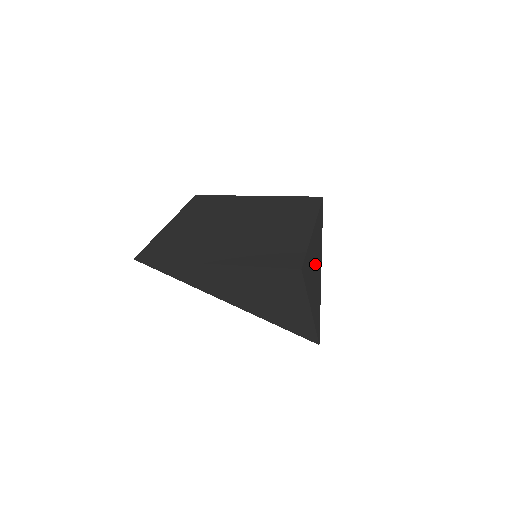
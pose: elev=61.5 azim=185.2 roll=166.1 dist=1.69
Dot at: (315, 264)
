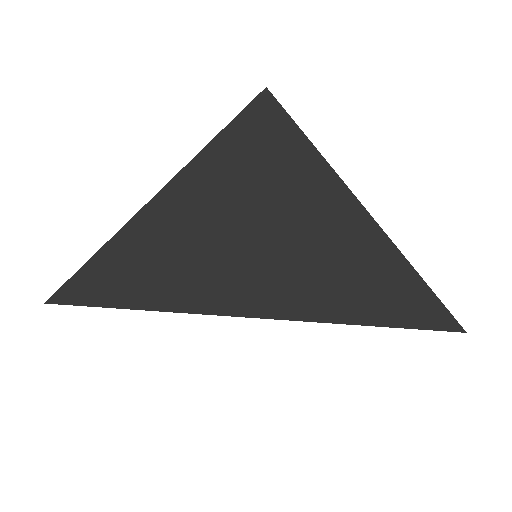
Dot at: occluded
